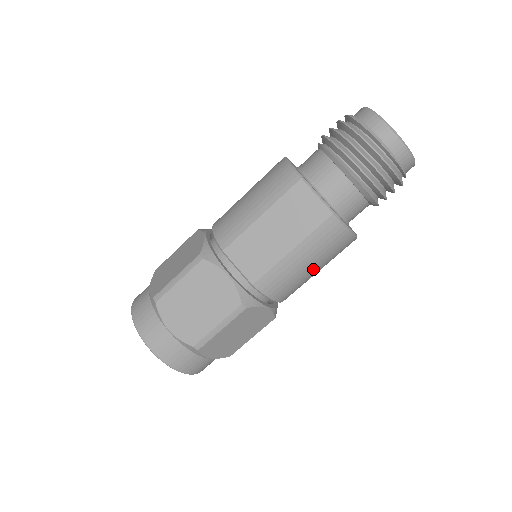
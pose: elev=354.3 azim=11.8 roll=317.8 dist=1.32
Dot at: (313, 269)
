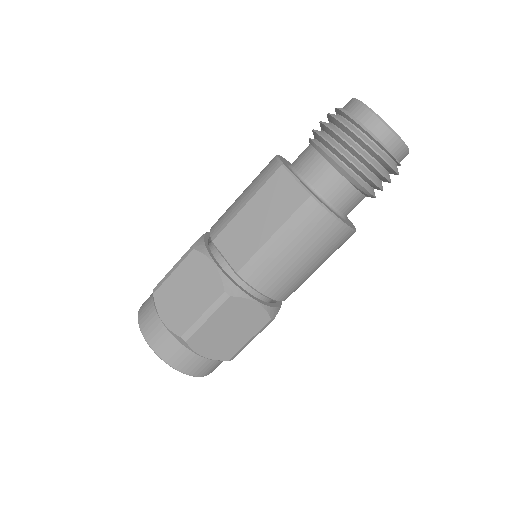
Dot at: (301, 260)
